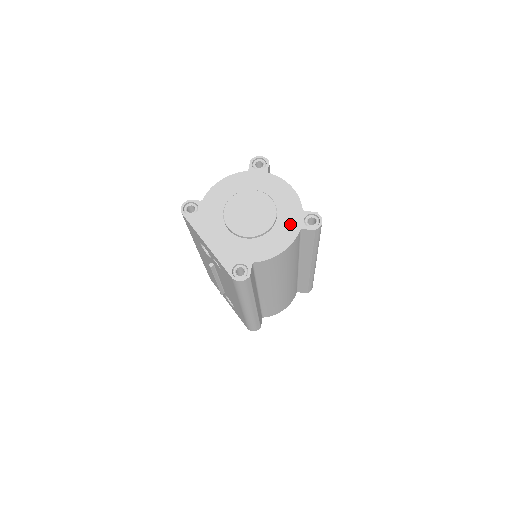
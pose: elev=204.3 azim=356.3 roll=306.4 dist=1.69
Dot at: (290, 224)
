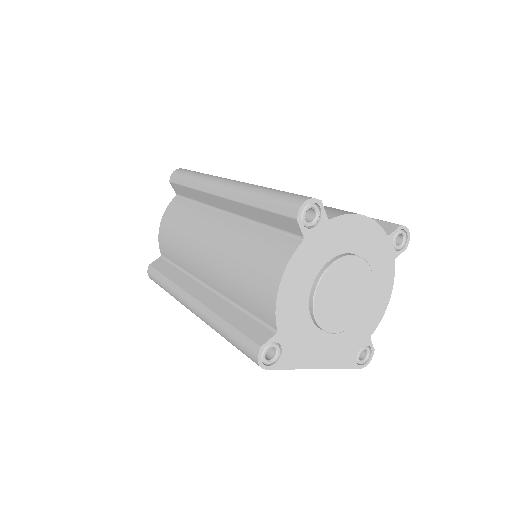
Dot at: (383, 264)
